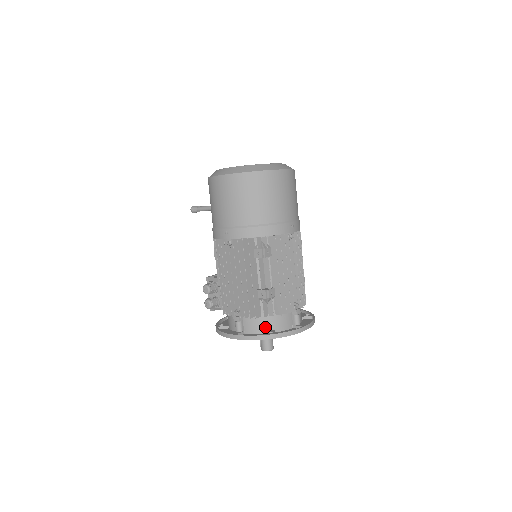
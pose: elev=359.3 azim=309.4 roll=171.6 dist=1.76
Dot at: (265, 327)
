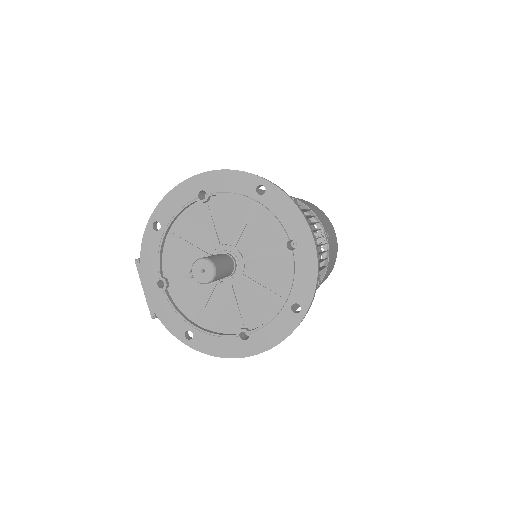
Dot at: occluded
